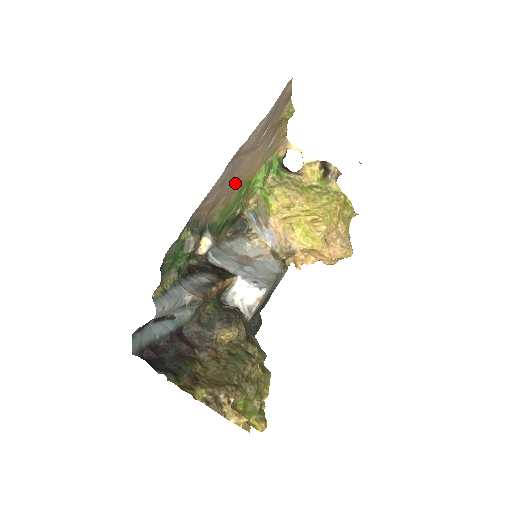
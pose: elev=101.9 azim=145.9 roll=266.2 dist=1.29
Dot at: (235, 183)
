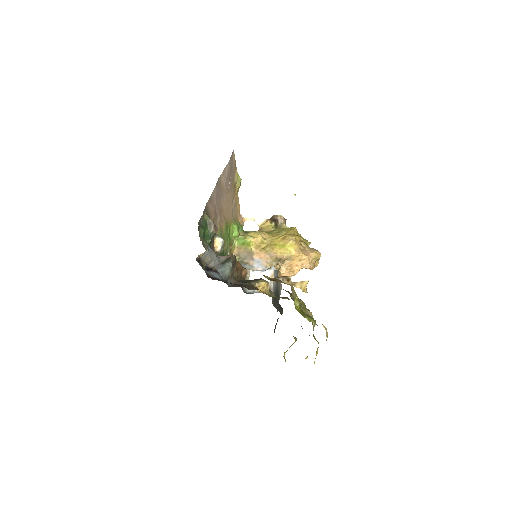
Dot at: (222, 213)
